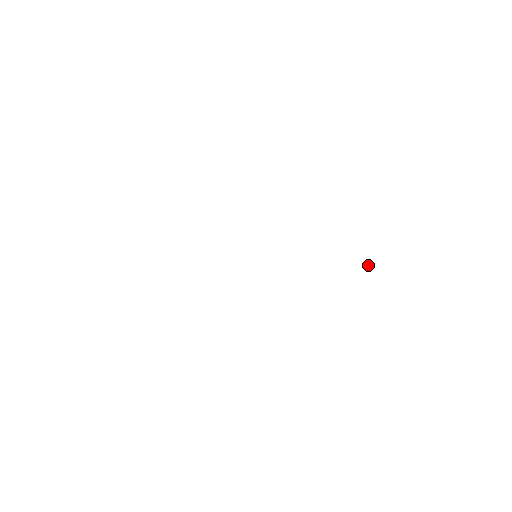
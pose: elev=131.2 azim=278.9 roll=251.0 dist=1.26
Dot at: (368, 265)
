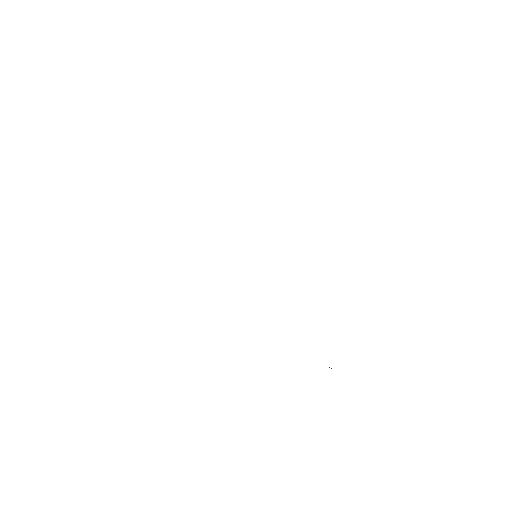
Dot at: occluded
